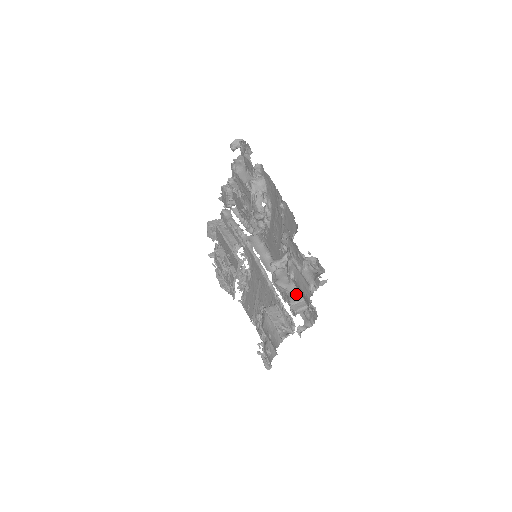
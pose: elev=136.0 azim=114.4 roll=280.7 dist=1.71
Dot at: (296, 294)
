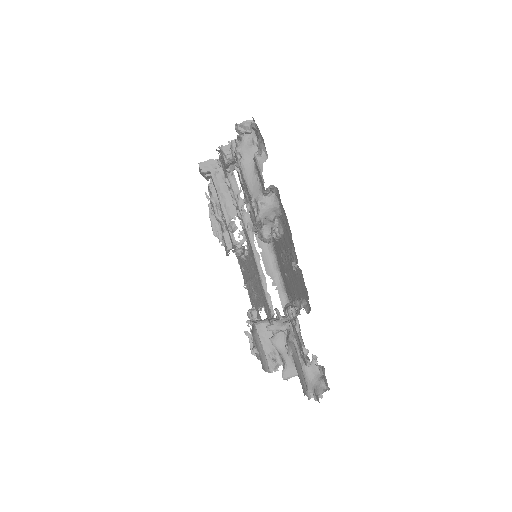
Dot at: (292, 366)
